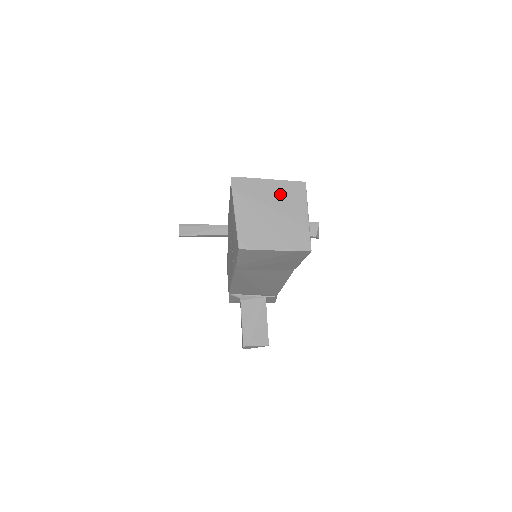
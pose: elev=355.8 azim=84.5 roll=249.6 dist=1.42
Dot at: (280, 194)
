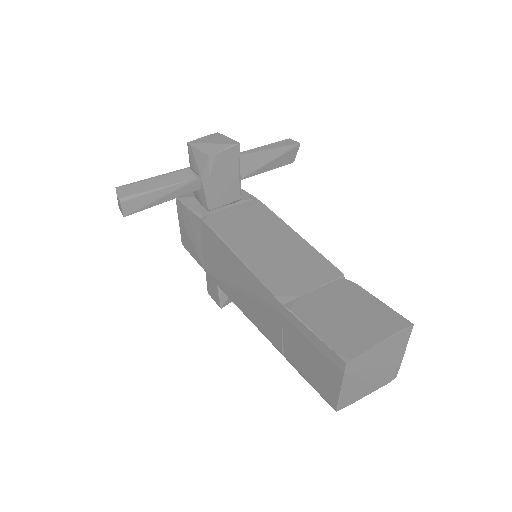
Dot at: (388, 350)
